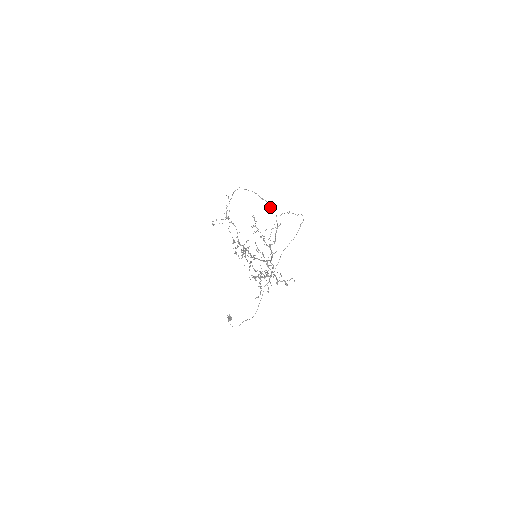
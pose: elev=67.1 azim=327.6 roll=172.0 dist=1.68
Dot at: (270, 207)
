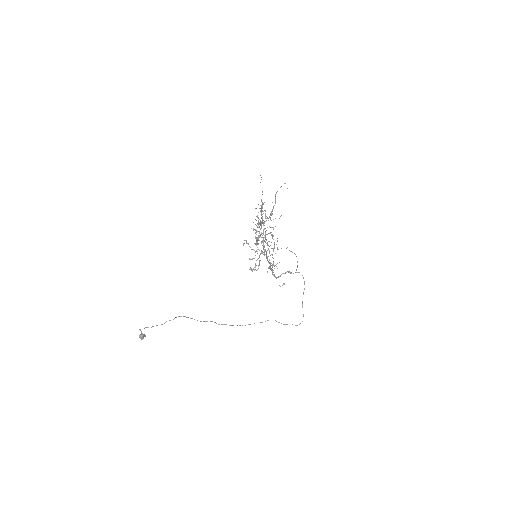
Dot at: occluded
